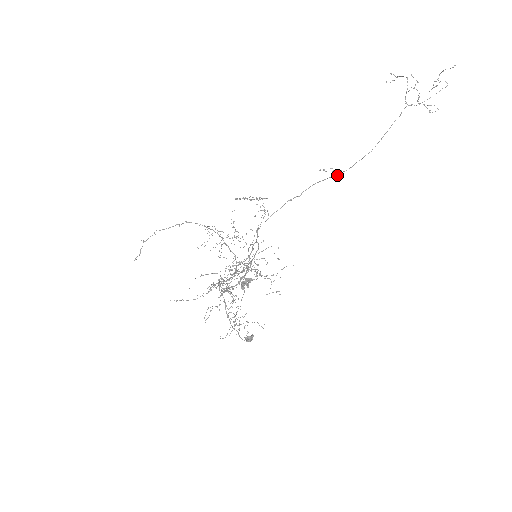
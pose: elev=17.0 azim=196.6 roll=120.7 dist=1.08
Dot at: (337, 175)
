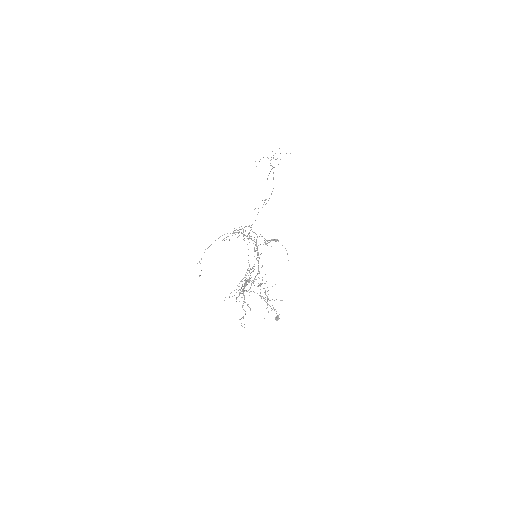
Dot at: occluded
